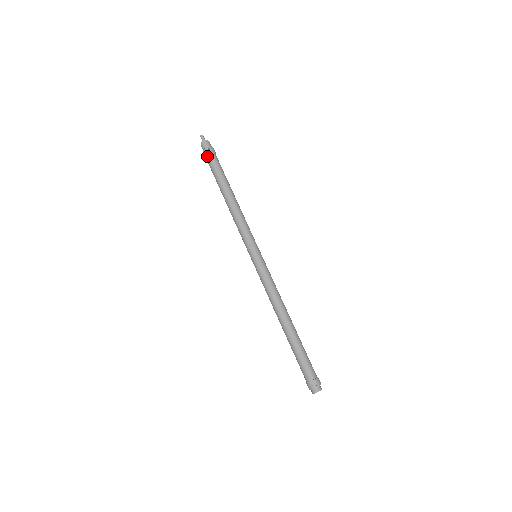
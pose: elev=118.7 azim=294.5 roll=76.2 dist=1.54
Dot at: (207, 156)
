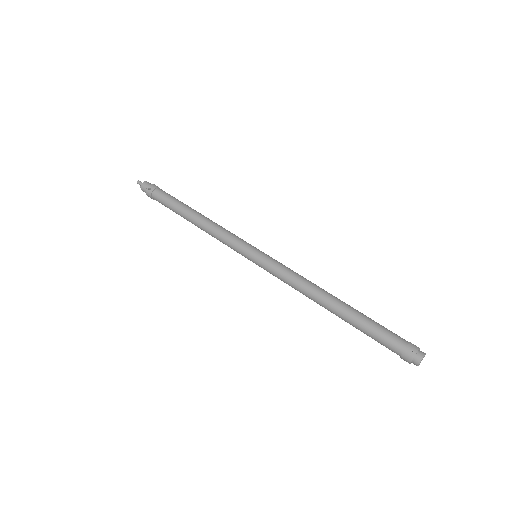
Dot at: (152, 196)
